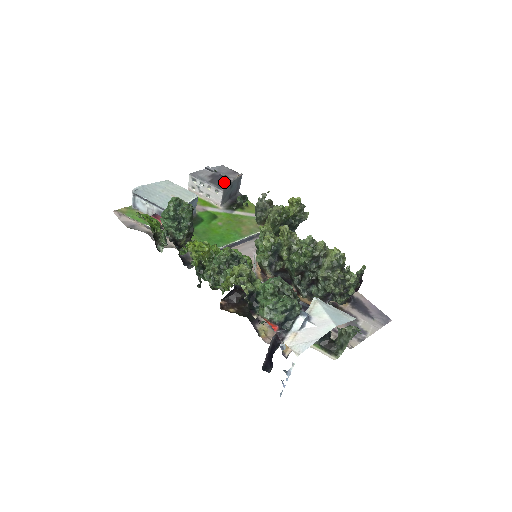
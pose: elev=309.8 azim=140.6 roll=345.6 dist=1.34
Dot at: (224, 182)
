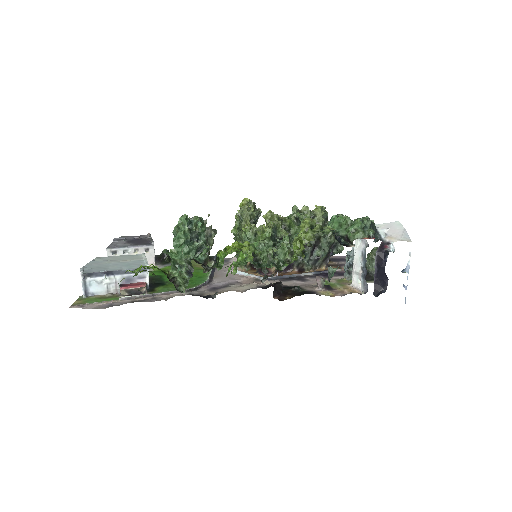
Dot at: (145, 241)
